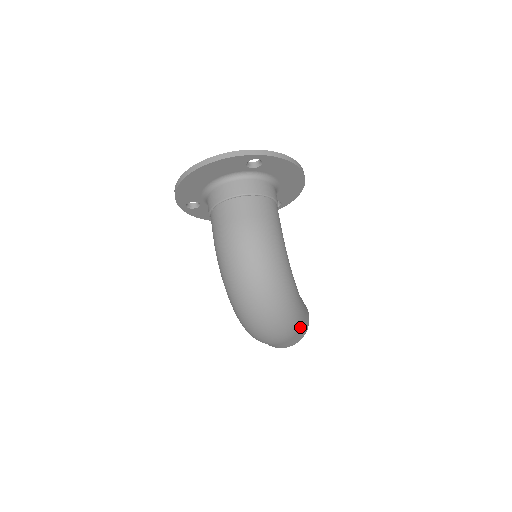
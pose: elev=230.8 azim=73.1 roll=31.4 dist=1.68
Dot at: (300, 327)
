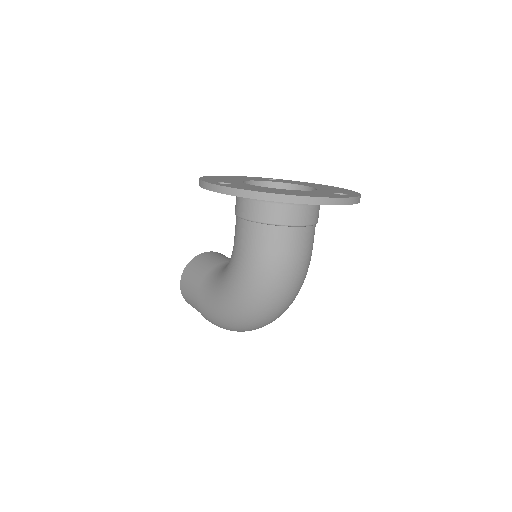
Dot at: occluded
